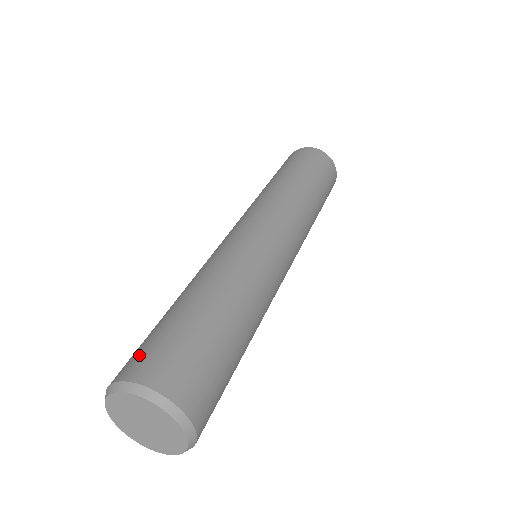
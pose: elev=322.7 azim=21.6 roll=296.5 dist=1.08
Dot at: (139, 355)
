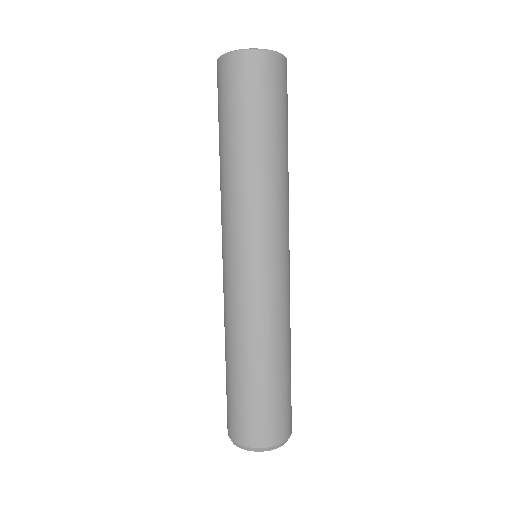
Dot at: (268, 426)
